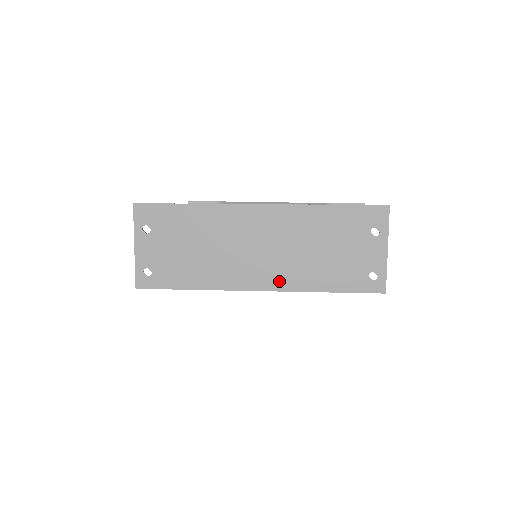
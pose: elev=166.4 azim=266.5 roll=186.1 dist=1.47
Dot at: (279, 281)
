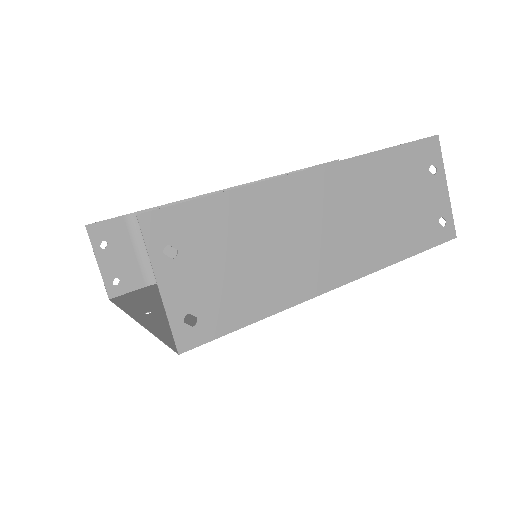
Dot at: (359, 264)
